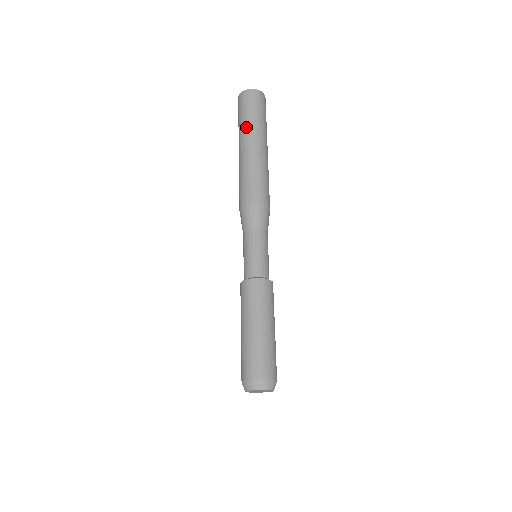
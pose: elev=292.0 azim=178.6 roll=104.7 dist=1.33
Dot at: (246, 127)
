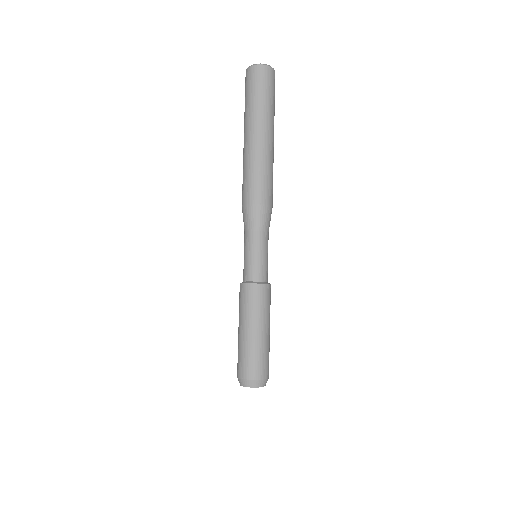
Dot at: (253, 113)
